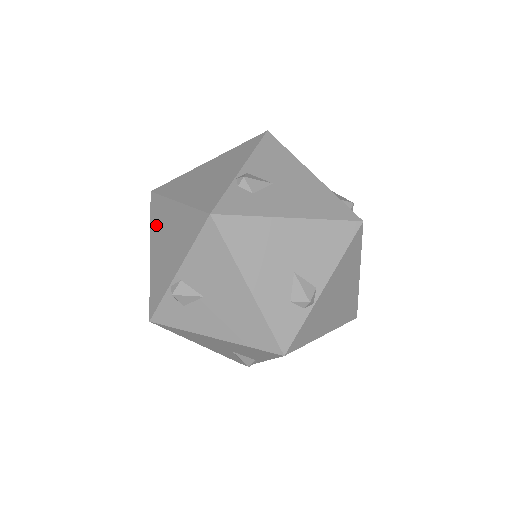
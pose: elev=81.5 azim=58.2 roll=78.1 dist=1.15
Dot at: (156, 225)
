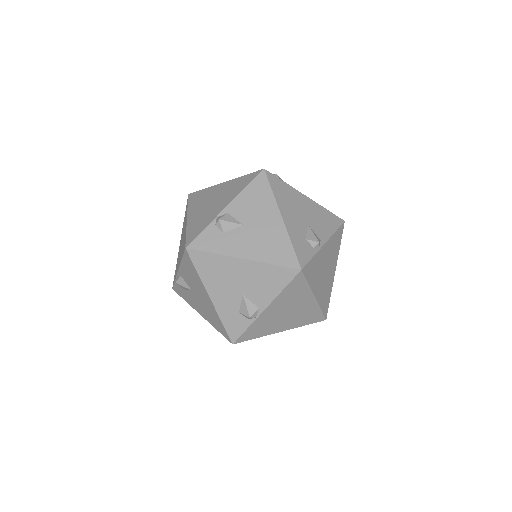
Dot at: (183, 224)
